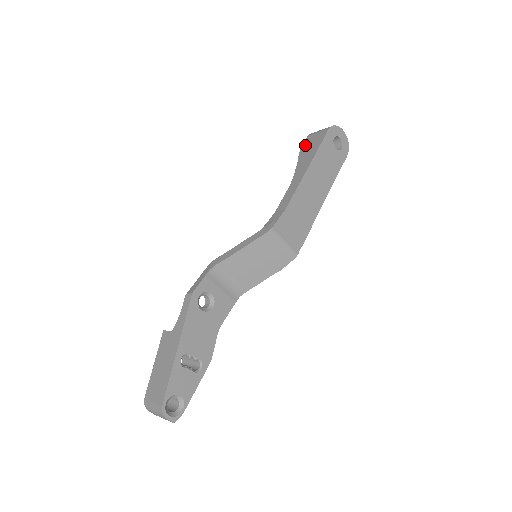
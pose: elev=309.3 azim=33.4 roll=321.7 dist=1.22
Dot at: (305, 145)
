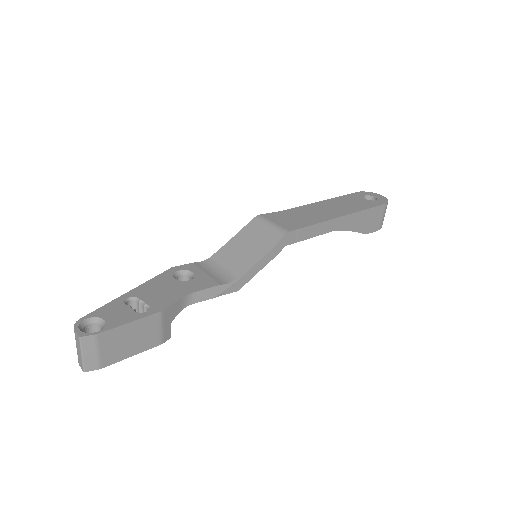
Dot at: occluded
